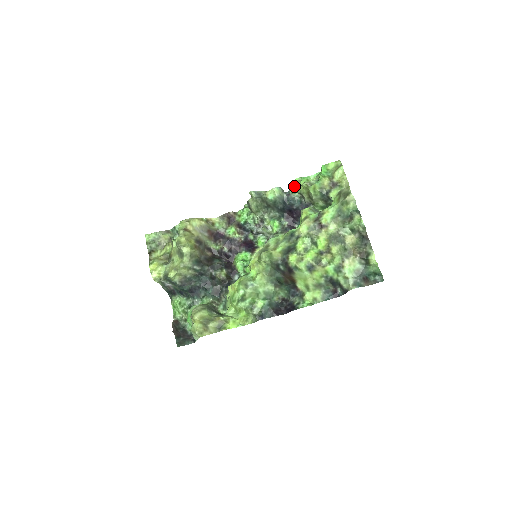
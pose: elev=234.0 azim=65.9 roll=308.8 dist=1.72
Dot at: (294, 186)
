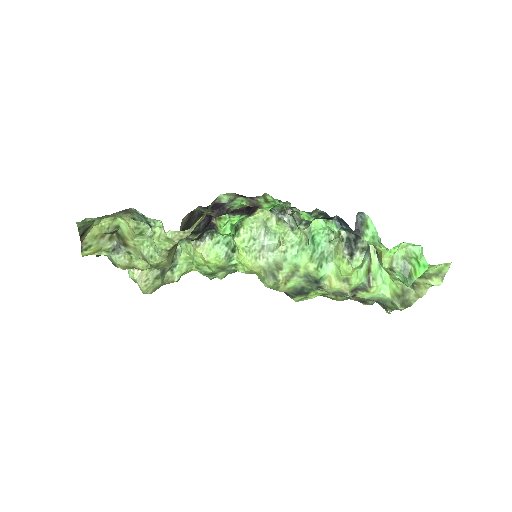
Dot at: (374, 243)
